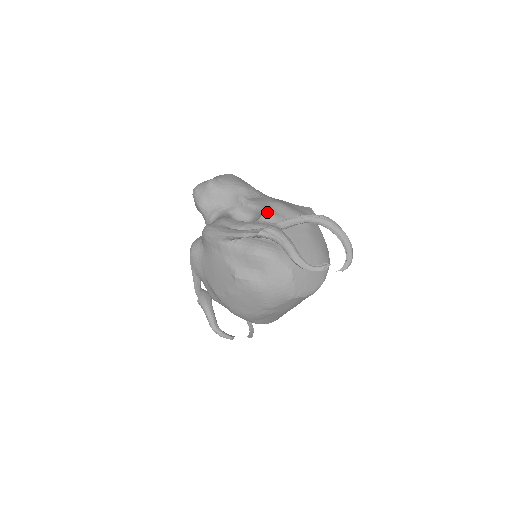
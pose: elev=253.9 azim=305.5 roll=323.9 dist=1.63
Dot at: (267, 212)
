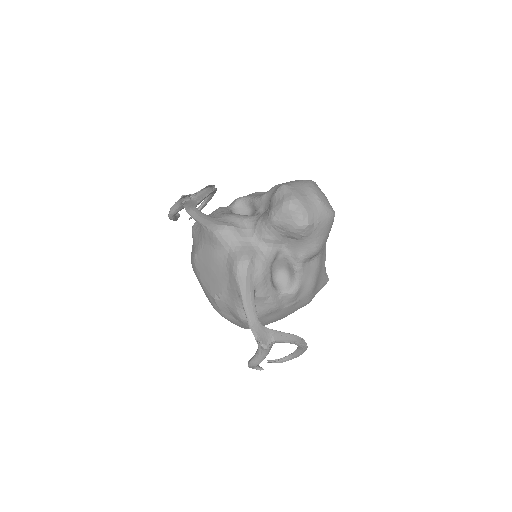
Dot at: (294, 296)
